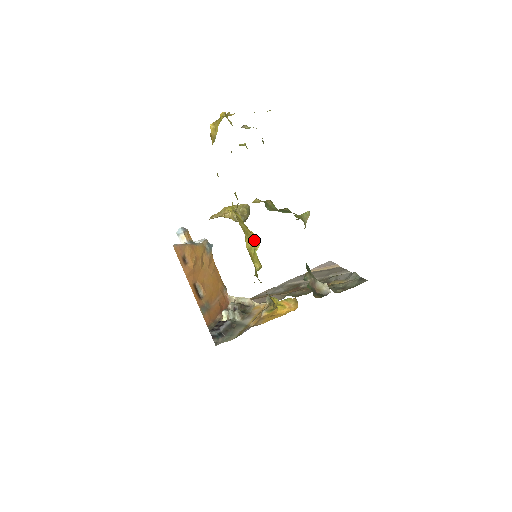
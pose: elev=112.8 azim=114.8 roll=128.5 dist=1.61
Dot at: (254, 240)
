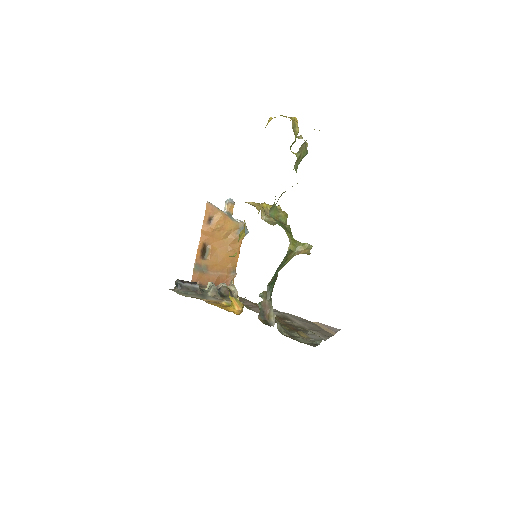
Dot at: (244, 230)
